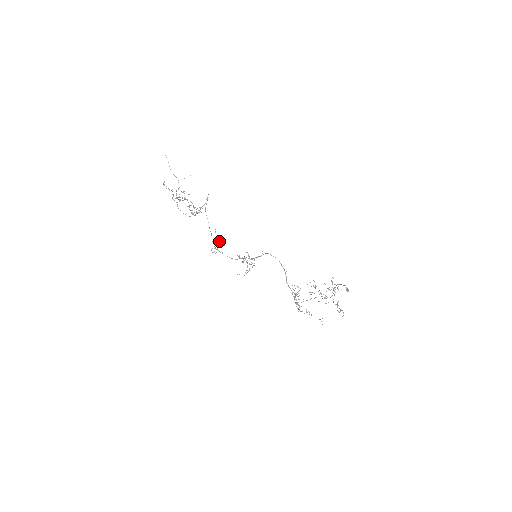
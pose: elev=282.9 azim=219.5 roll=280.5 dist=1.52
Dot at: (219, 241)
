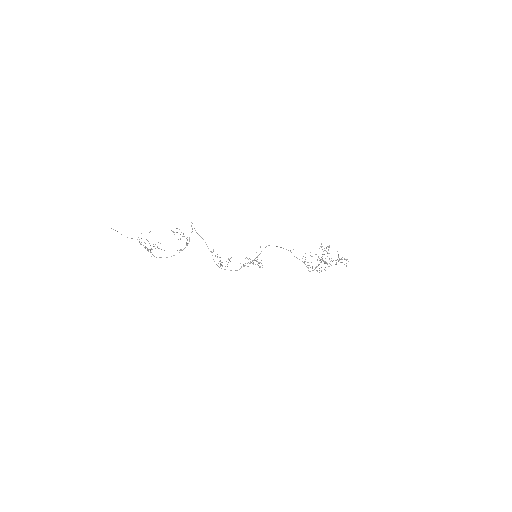
Dot at: occluded
